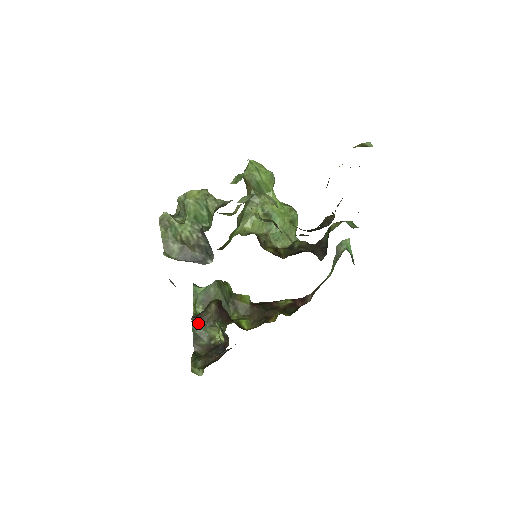
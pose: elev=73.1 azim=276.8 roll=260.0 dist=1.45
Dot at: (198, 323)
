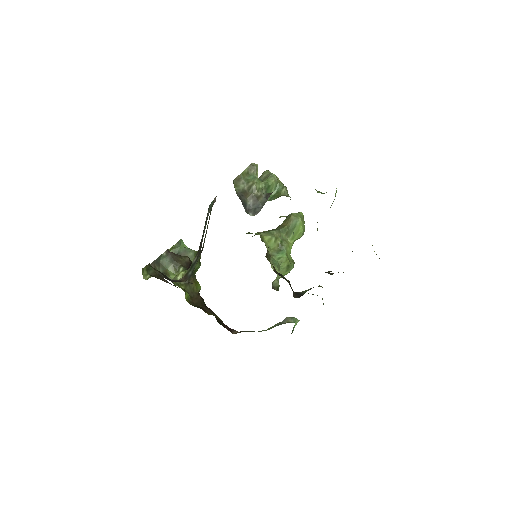
Dot at: (169, 256)
